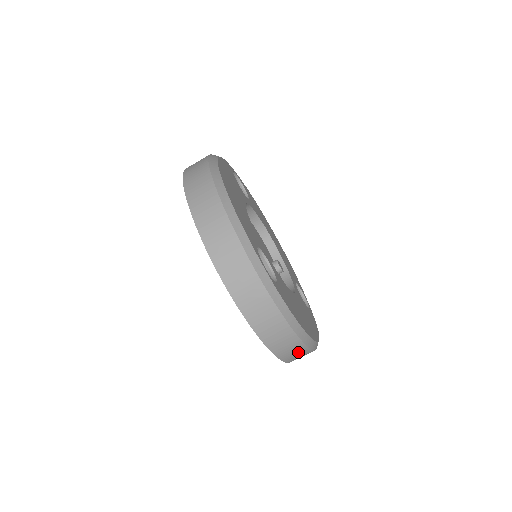
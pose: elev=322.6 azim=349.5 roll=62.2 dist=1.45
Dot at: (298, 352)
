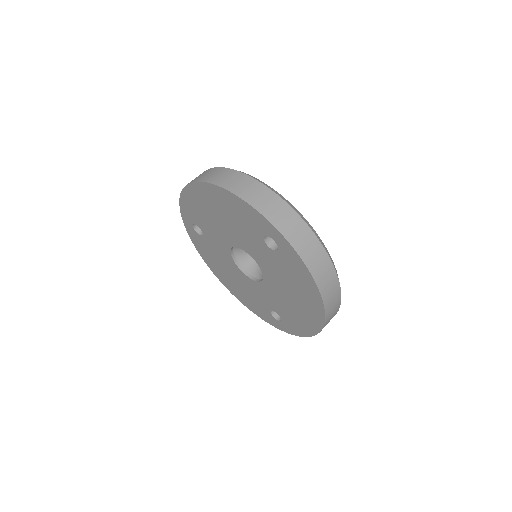
Dot at: (335, 300)
